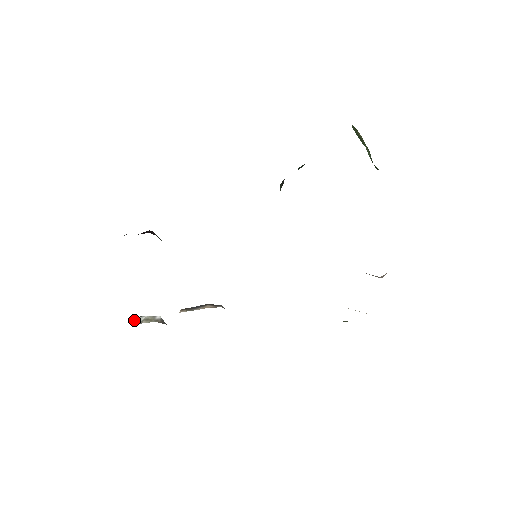
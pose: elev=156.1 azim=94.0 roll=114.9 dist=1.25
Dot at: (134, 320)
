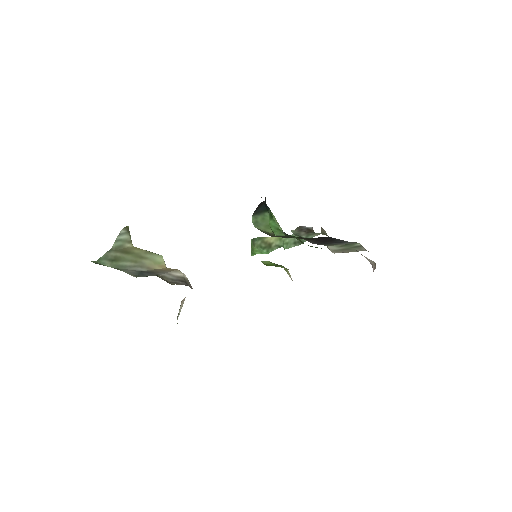
Dot at: occluded
